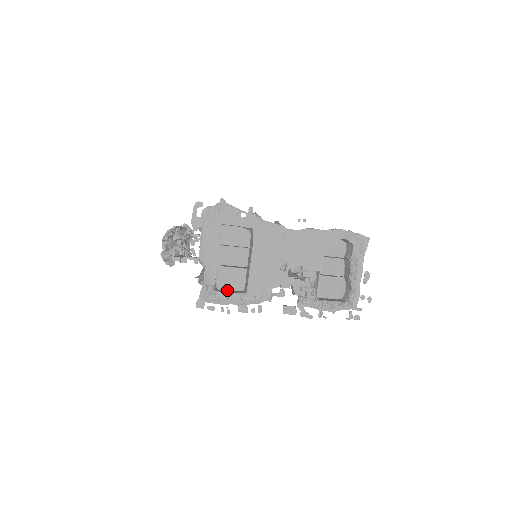
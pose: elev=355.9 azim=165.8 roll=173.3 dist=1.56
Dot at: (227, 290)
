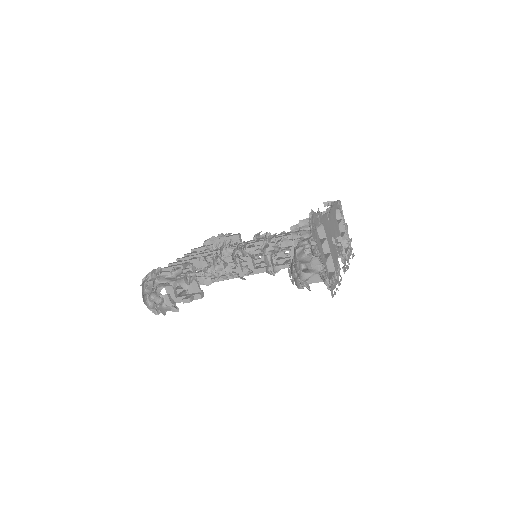
Dot at: occluded
